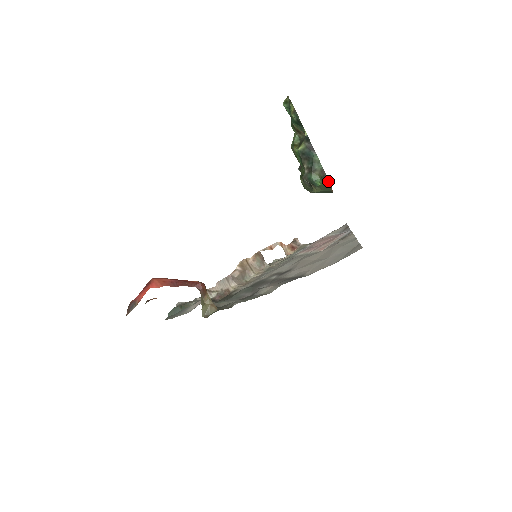
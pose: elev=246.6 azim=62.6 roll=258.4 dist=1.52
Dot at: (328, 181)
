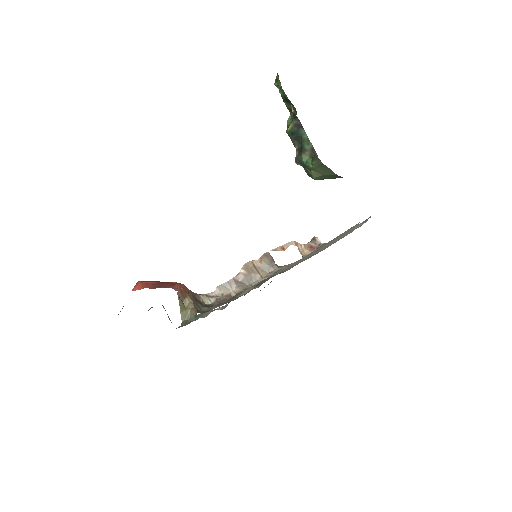
Dot at: (319, 161)
